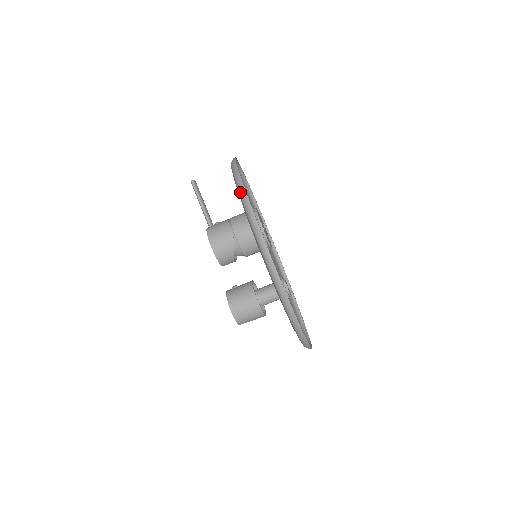
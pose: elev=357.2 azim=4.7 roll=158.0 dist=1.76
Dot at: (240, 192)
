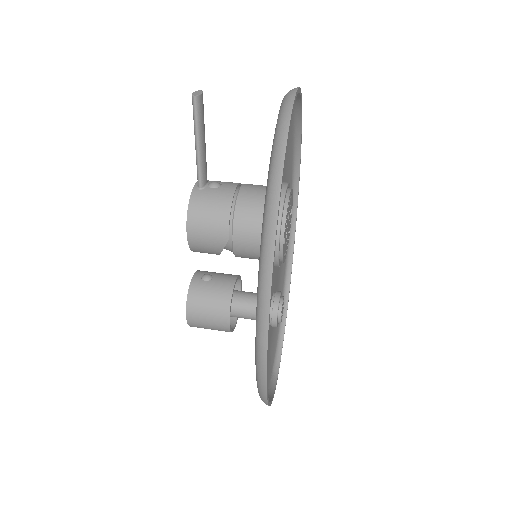
Dot at: (266, 216)
